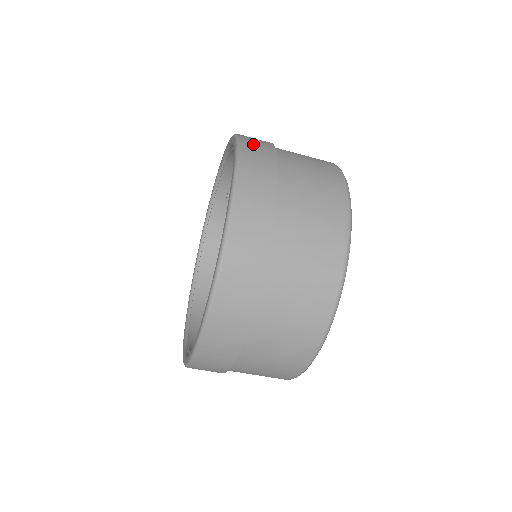
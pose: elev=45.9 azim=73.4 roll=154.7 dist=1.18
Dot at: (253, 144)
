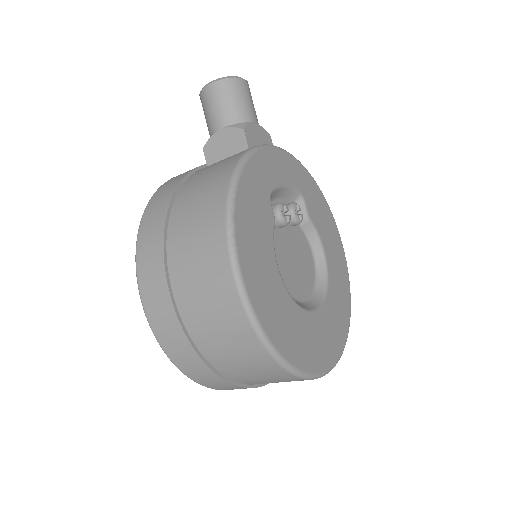
Dot at: (162, 328)
